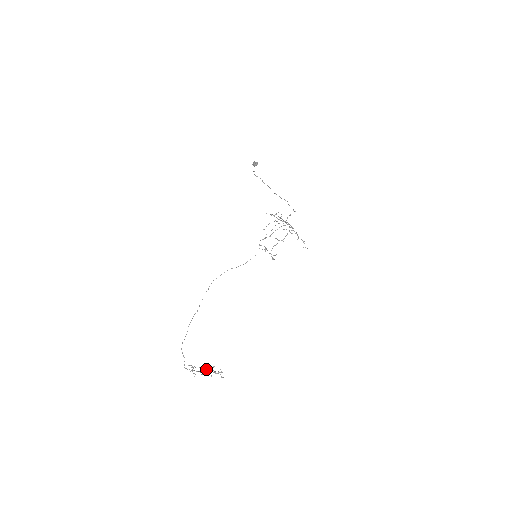
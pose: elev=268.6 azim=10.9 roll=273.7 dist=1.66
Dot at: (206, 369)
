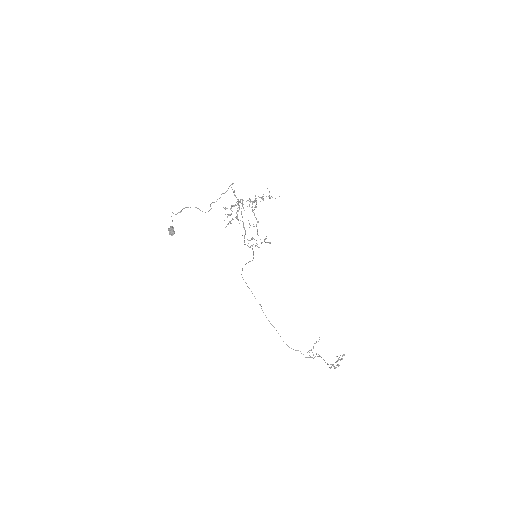
Dot at: occluded
